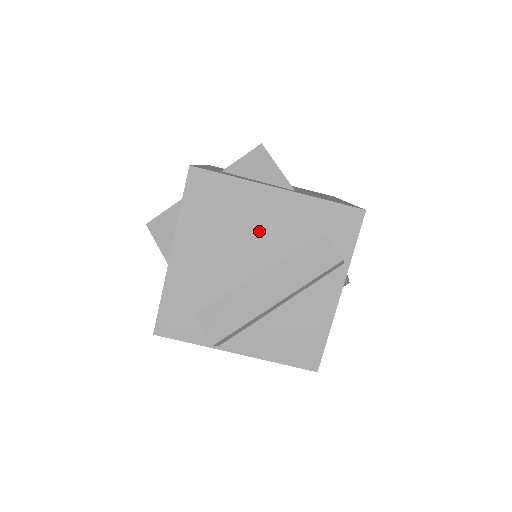
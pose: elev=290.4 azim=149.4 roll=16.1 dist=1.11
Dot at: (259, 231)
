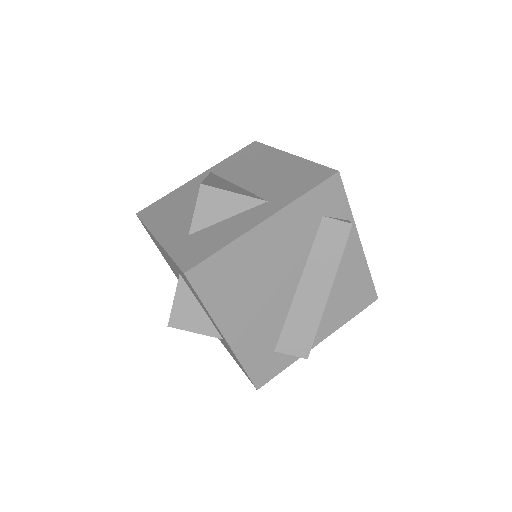
Dot at: (274, 262)
